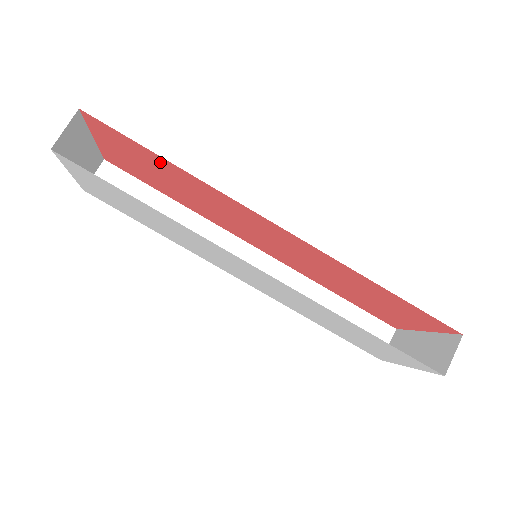
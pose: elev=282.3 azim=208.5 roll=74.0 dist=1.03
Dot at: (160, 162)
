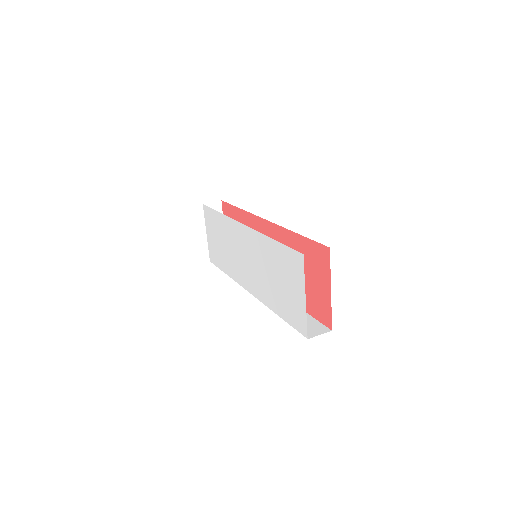
Dot at: (237, 215)
